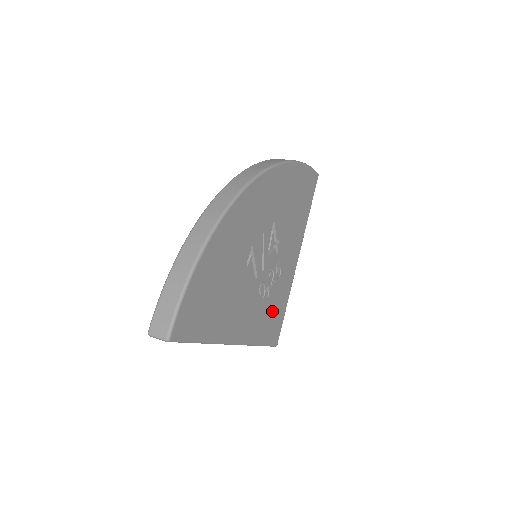
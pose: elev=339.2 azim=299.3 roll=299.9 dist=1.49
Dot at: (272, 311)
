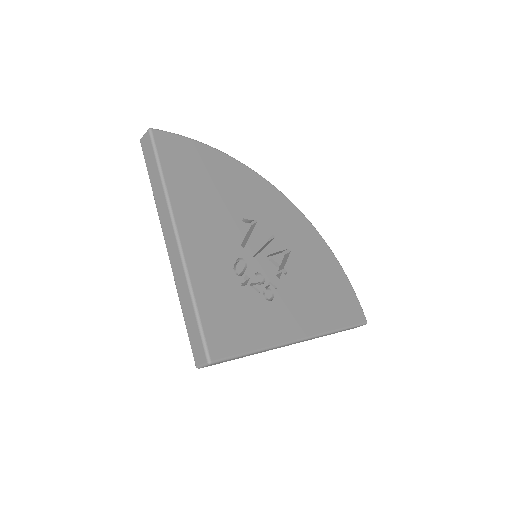
Dot at: (235, 309)
